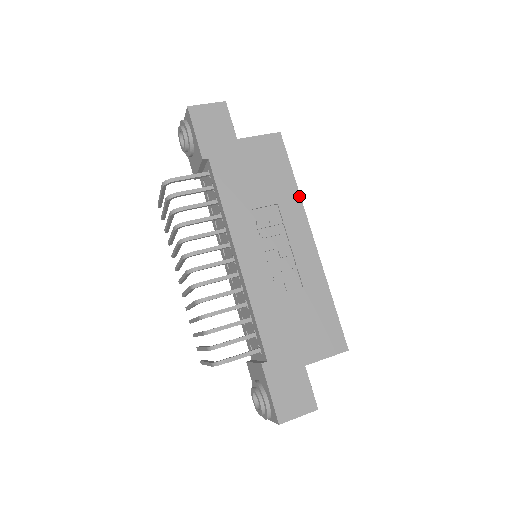
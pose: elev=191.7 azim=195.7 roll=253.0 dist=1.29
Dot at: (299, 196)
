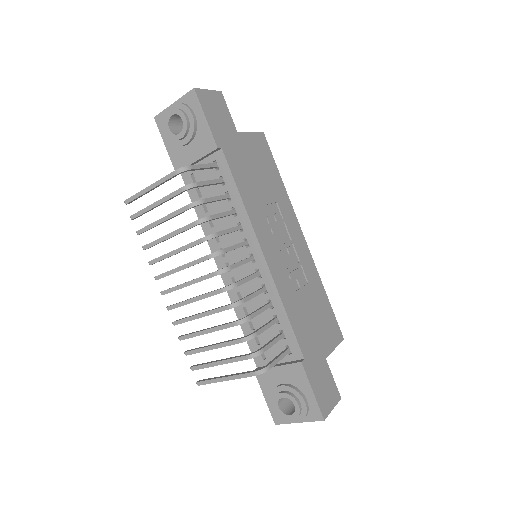
Dot at: (288, 196)
